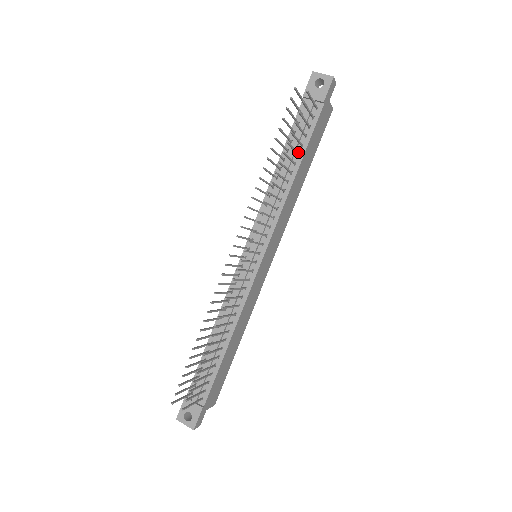
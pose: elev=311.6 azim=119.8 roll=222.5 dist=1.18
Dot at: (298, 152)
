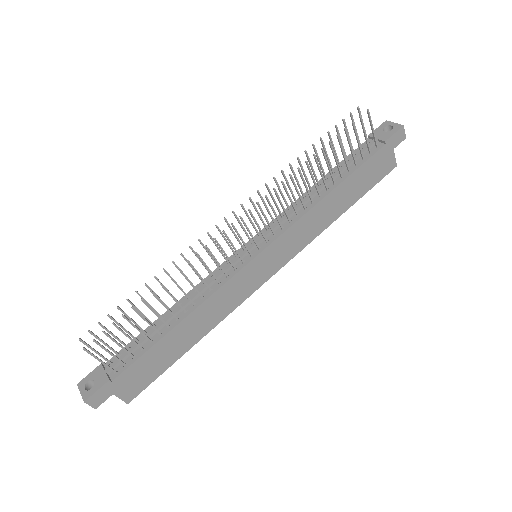
Dot at: (342, 175)
